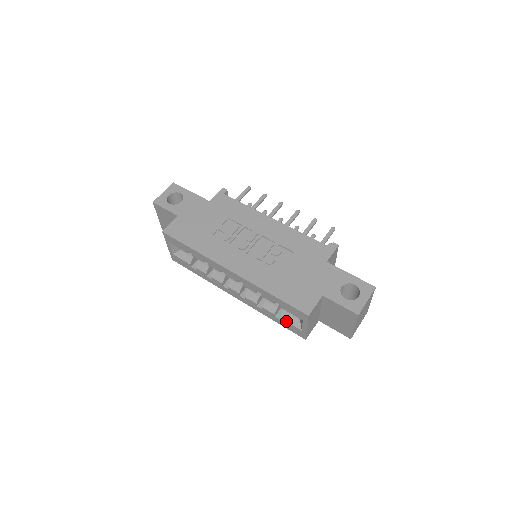
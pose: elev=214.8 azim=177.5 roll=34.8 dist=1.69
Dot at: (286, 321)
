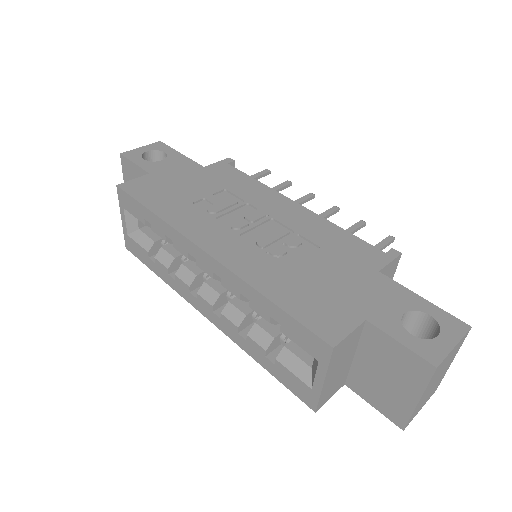
Dot at: (285, 366)
